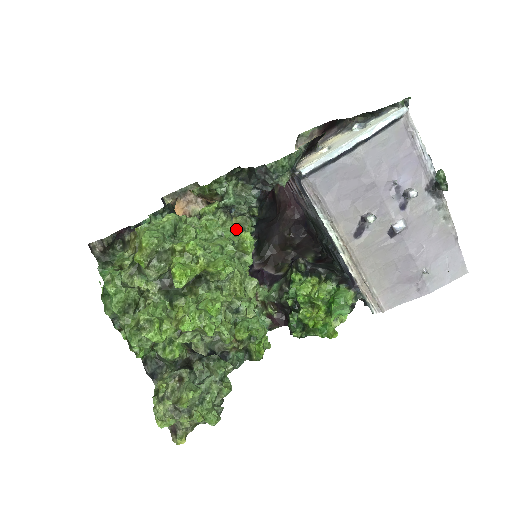
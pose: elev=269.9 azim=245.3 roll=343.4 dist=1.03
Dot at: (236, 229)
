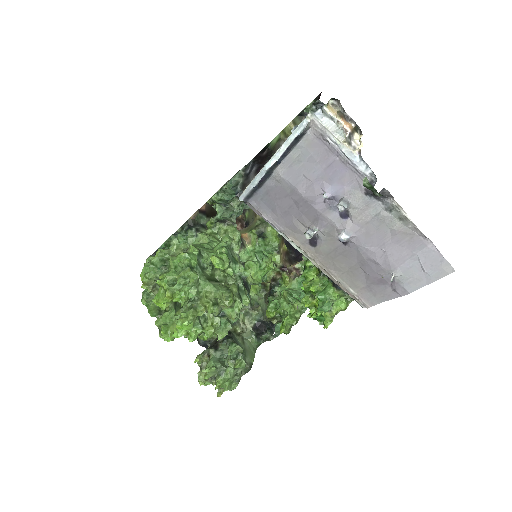
Dot at: (234, 236)
